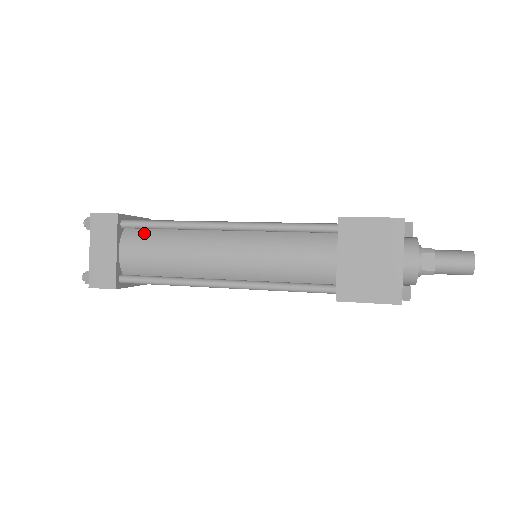
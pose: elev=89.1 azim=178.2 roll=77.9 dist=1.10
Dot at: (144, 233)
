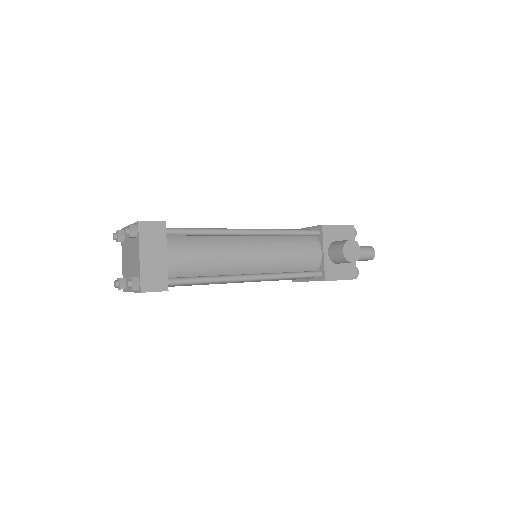
Dot at: (184, 239)
